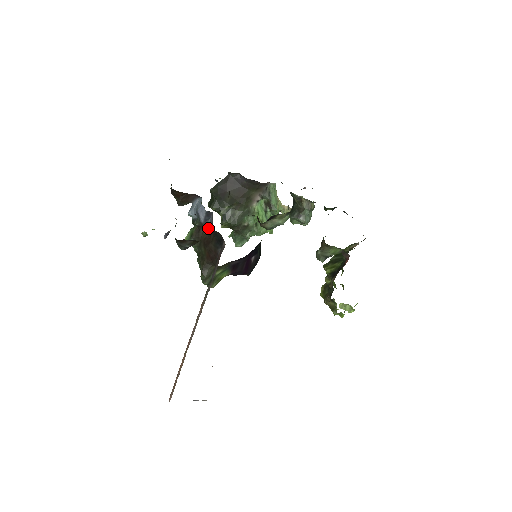
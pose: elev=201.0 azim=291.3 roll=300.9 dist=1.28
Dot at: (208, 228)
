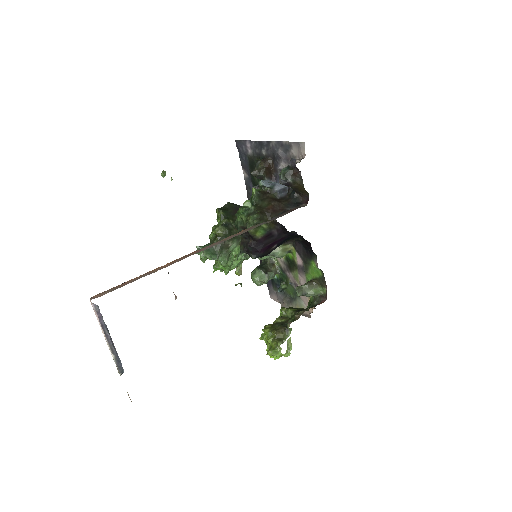
Dot at: (276, 197)
